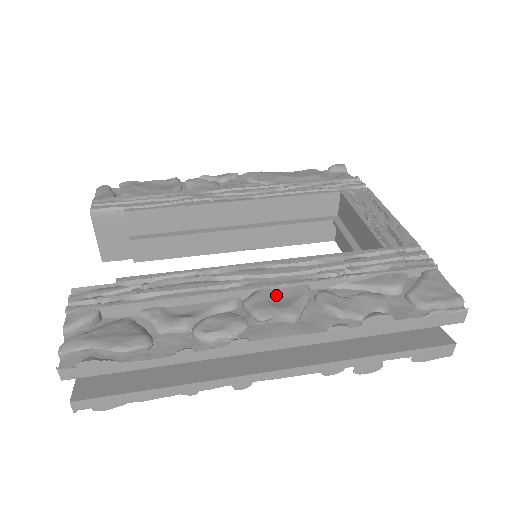
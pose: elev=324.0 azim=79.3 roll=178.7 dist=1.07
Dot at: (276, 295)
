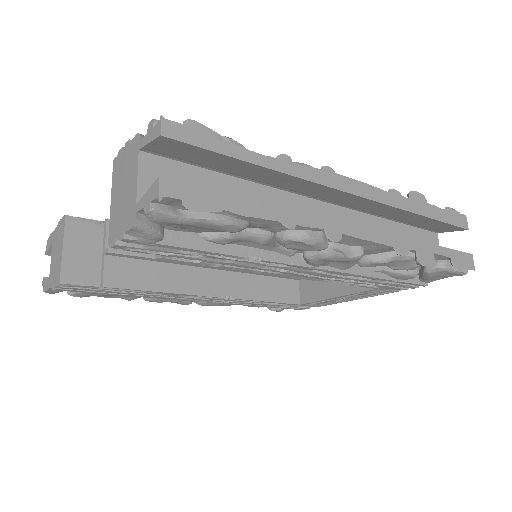
Dot at: occluded
